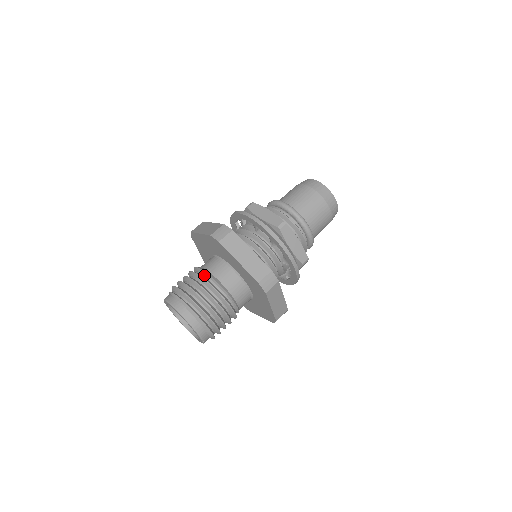
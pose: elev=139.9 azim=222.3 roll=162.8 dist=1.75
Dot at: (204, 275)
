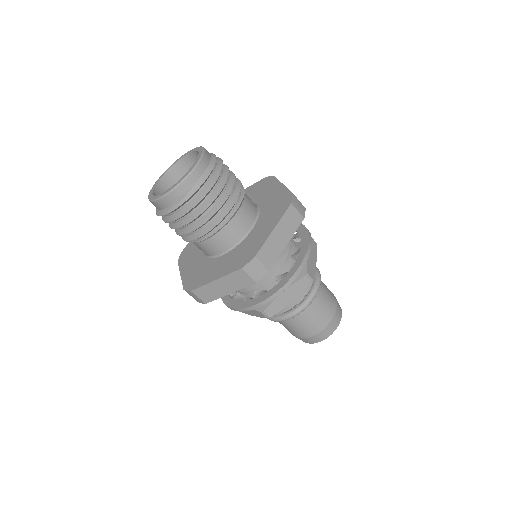
Dot at: occluded
